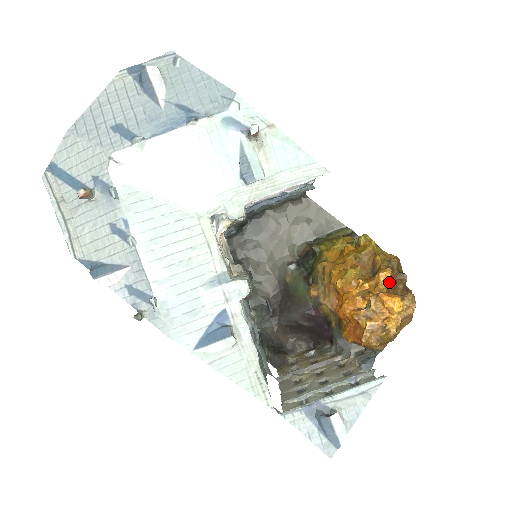
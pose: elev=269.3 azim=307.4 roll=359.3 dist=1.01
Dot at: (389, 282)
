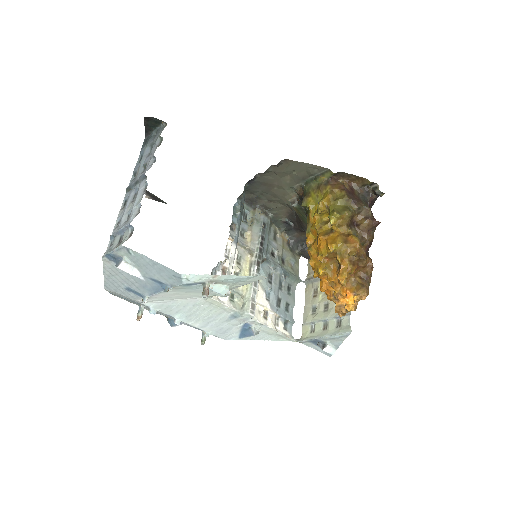
Dot at: (349, 274)
